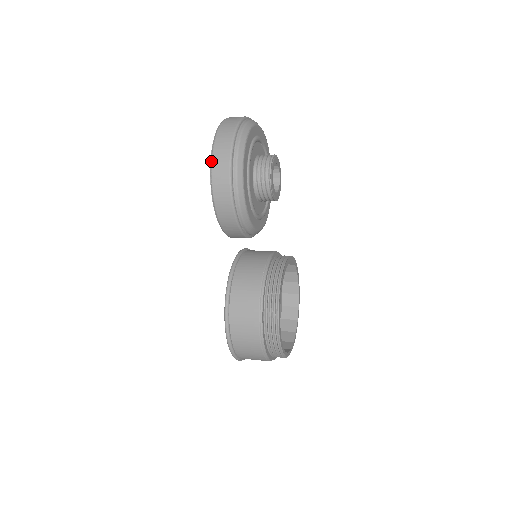
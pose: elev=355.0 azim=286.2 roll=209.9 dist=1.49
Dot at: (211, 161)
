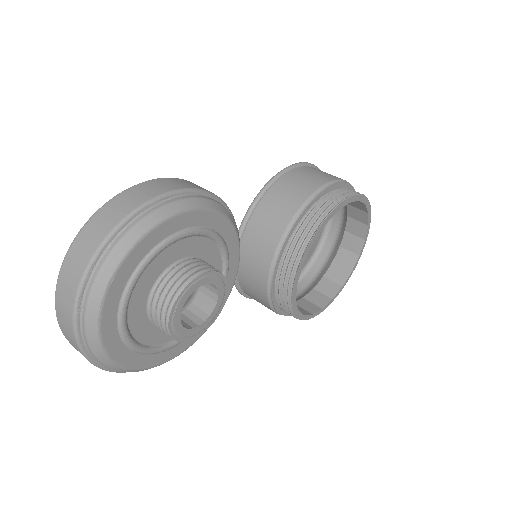
Dot at: occluded
